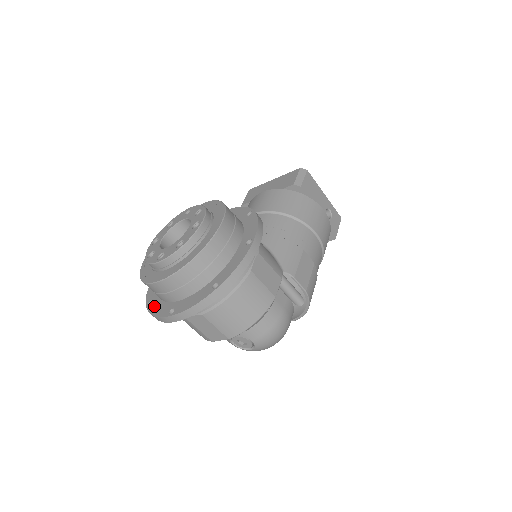
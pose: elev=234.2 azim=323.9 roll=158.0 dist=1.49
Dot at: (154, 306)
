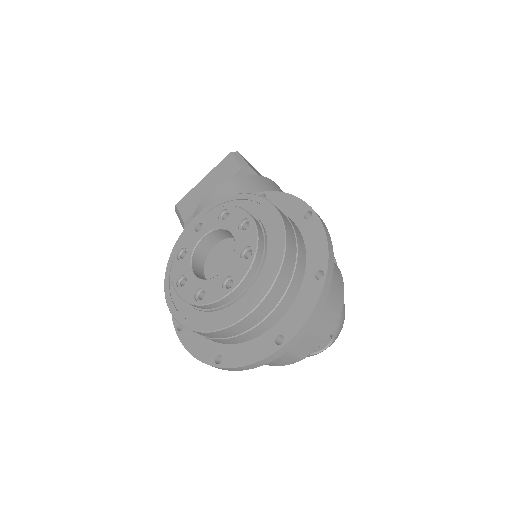
Dot at: (234, 357)
